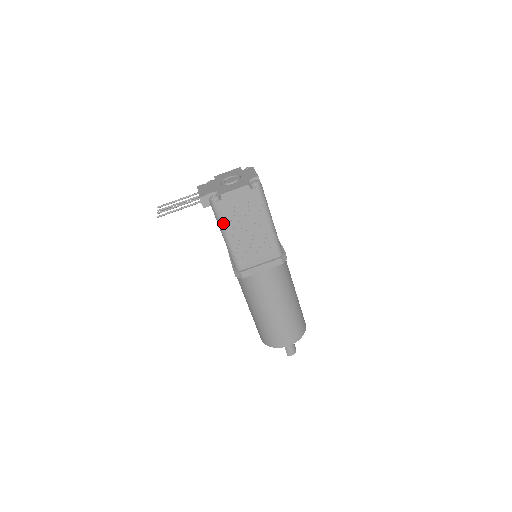
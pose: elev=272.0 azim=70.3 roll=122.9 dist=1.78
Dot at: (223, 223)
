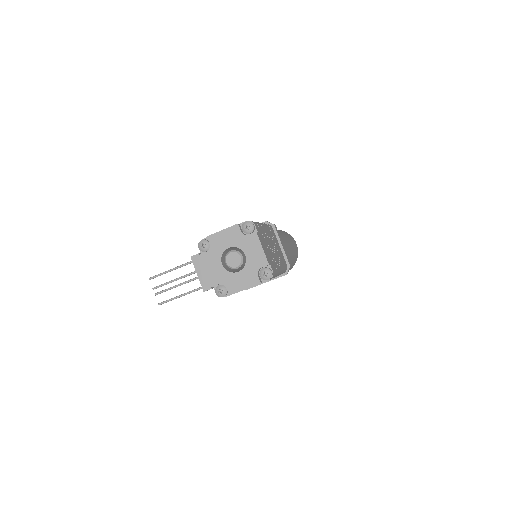
Dot at: occluded
